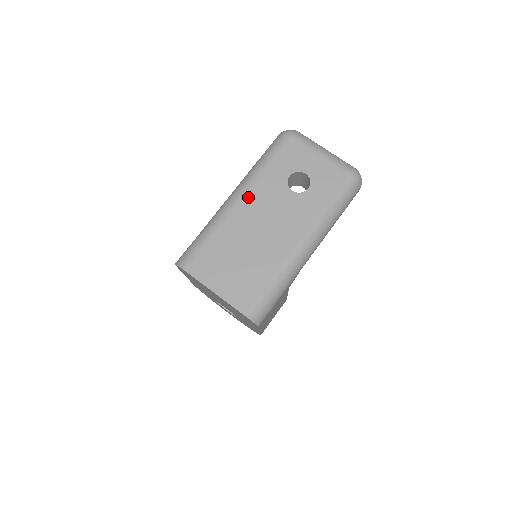
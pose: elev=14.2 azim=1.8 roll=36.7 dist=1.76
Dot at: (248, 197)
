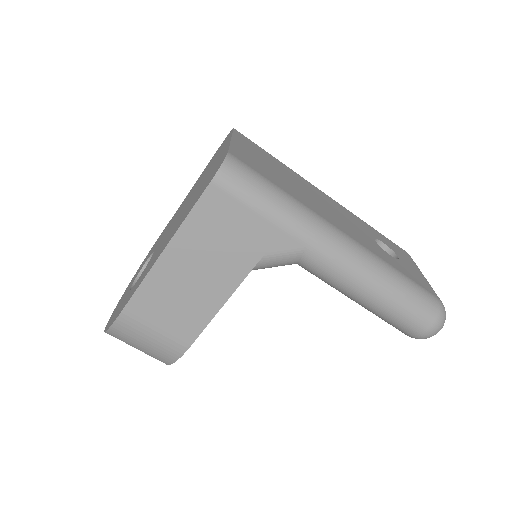
Dot at: (336, 202)
